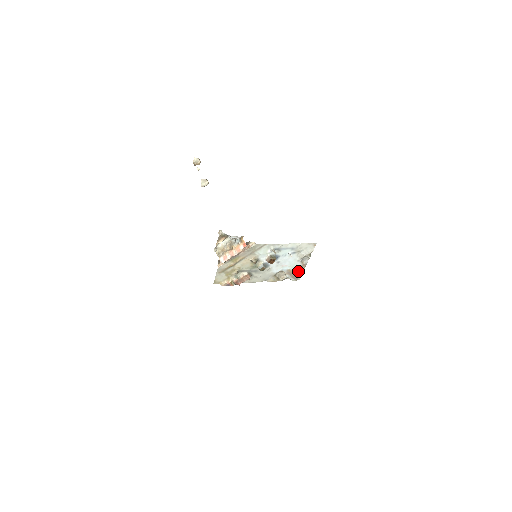
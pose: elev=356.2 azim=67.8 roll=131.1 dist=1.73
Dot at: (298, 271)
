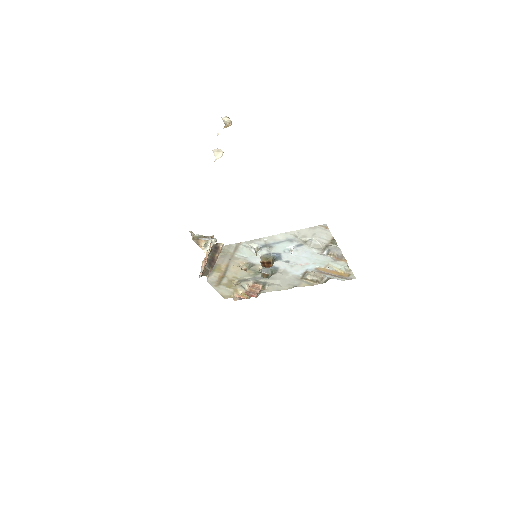
Dot at: (338, 267)
